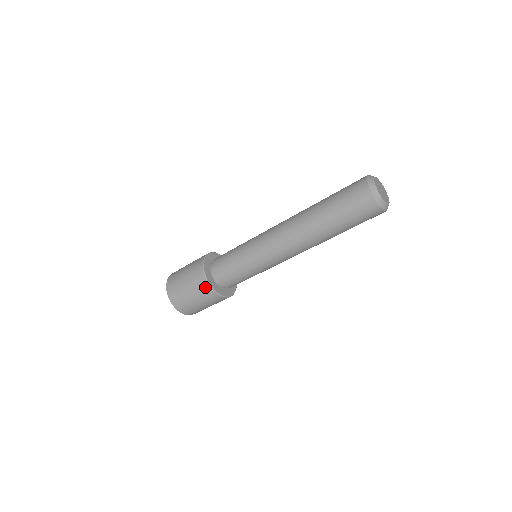
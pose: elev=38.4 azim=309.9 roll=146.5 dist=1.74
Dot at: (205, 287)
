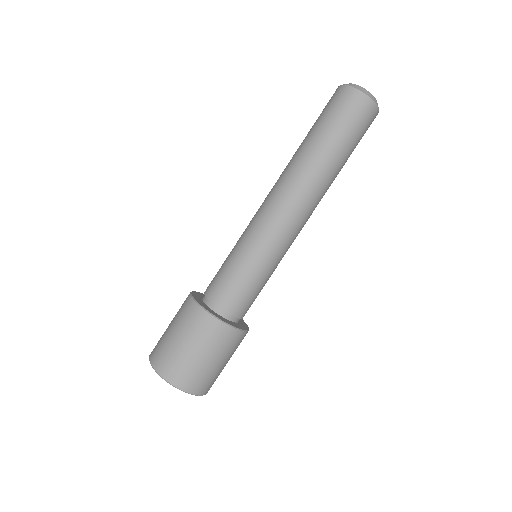
Dot at: (225, 333)
